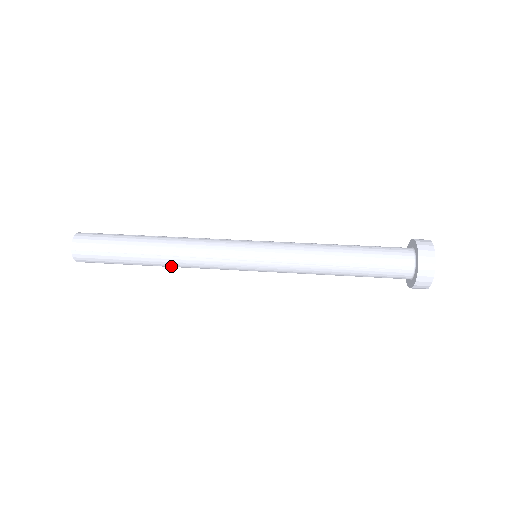
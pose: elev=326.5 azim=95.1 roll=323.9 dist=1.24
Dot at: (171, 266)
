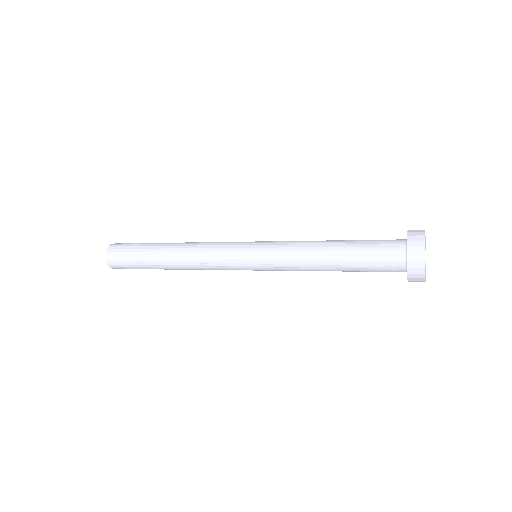
Dot at: (179, 259)
